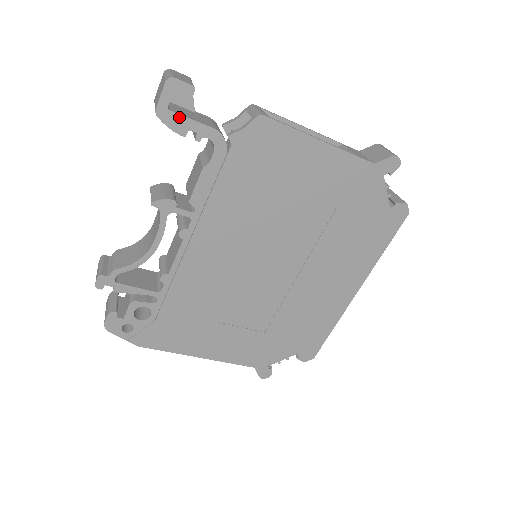
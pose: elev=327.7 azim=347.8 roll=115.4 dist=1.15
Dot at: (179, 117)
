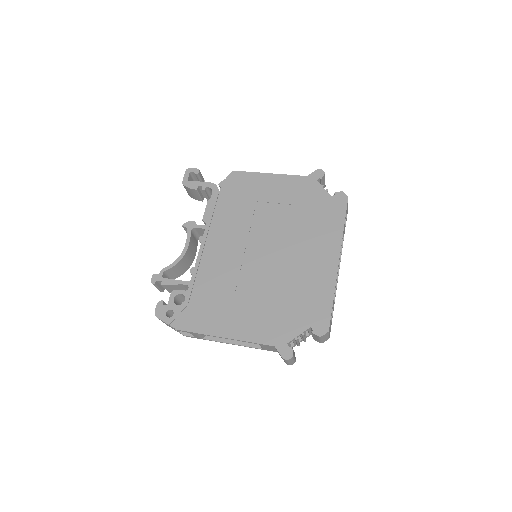
Dot at: (193, 182)
